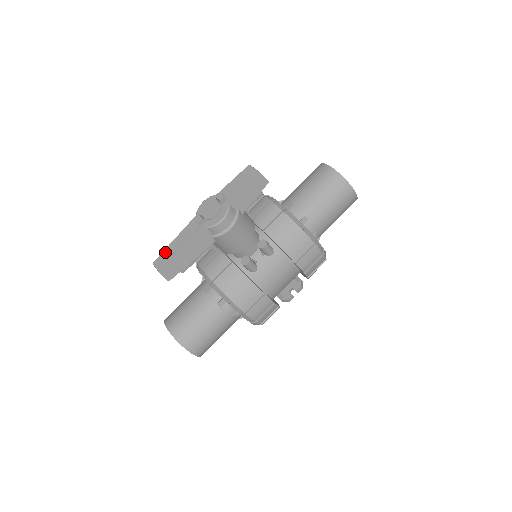
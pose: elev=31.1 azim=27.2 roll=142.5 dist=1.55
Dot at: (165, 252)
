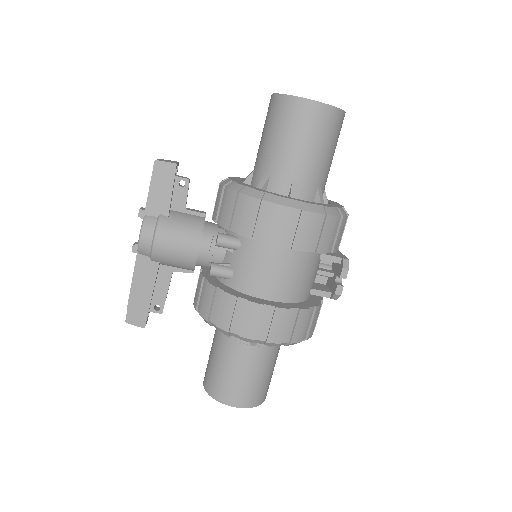
Dot at: occluded
